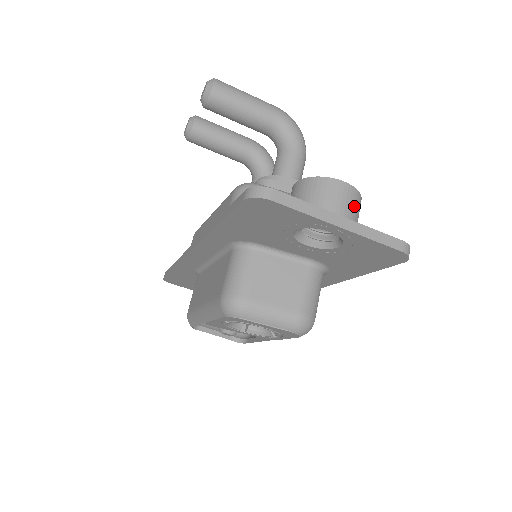
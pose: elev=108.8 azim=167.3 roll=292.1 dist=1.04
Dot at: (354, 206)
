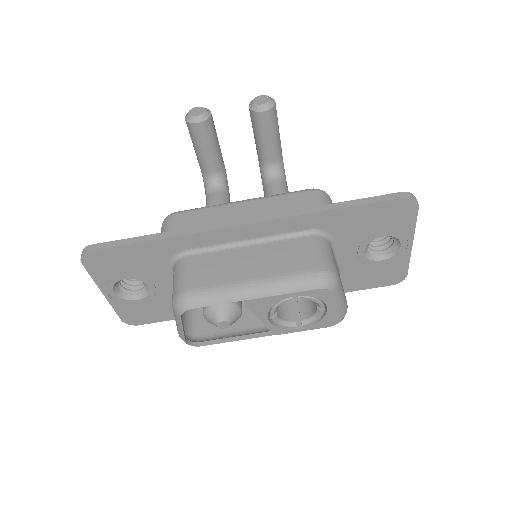
Dot at: occluded
